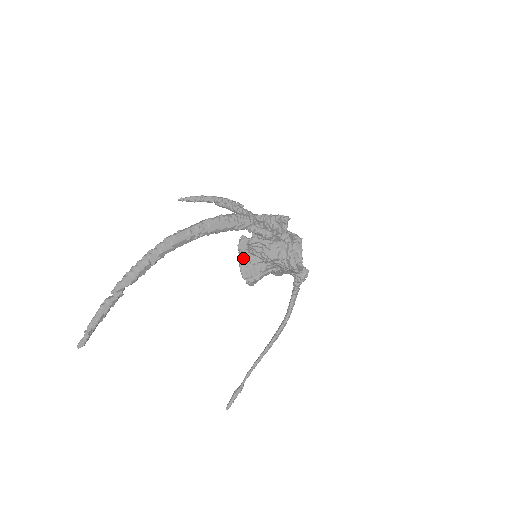
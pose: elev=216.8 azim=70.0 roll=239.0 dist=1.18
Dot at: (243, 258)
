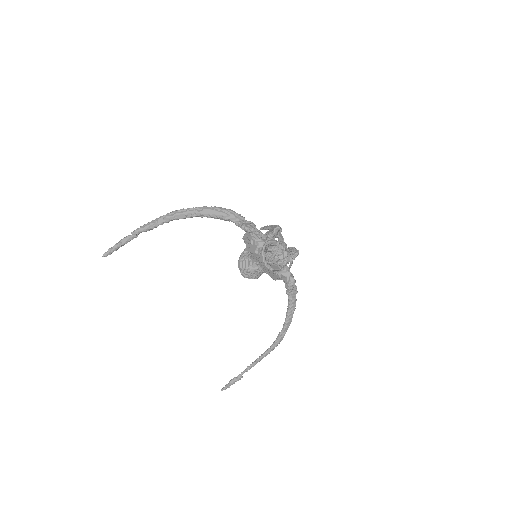
Dot at: (243, 253)
